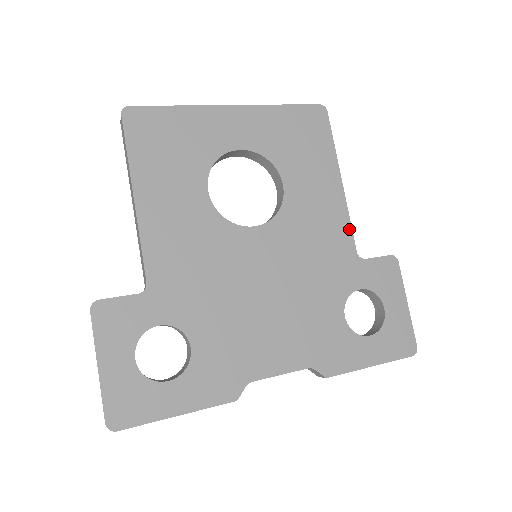
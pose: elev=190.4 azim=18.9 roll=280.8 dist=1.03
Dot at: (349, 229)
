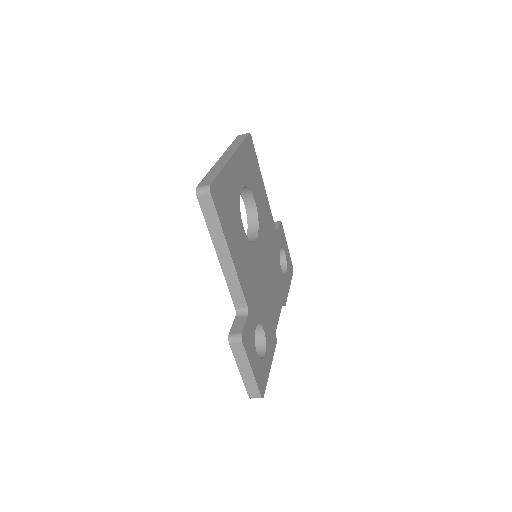
Dot at: occluded
